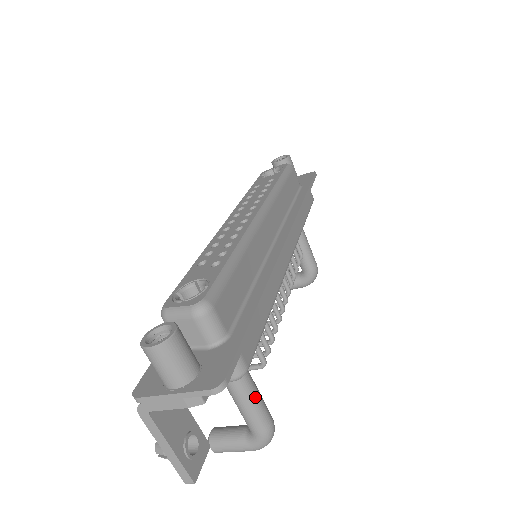
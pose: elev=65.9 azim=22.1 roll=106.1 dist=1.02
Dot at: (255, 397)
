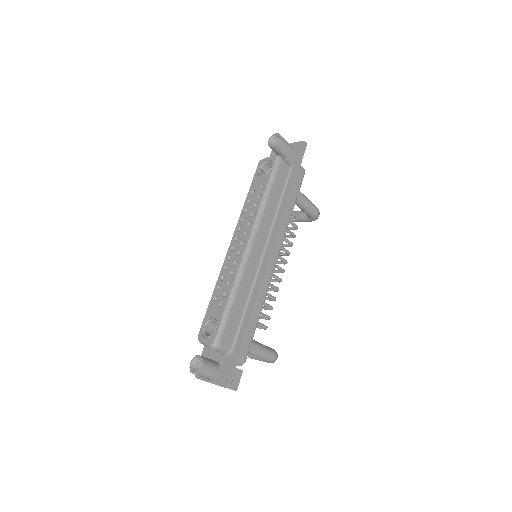
Dot at: (260, 352)
